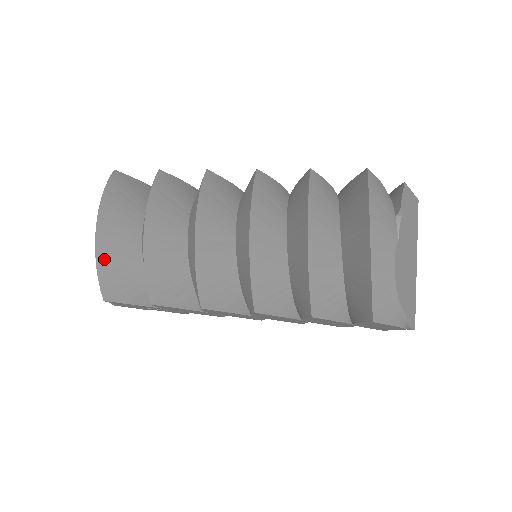
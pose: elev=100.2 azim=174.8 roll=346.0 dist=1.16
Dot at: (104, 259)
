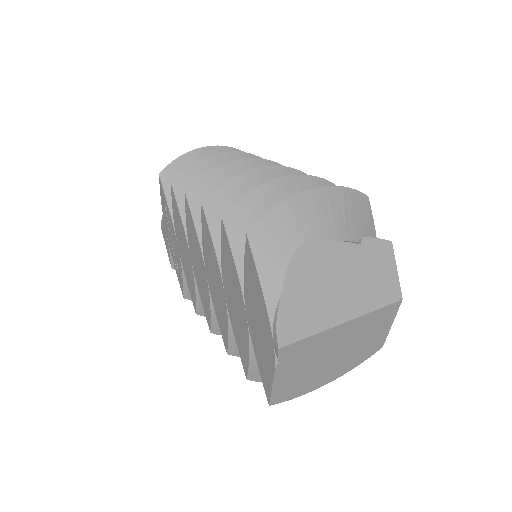
Dot at: (187, 160)
